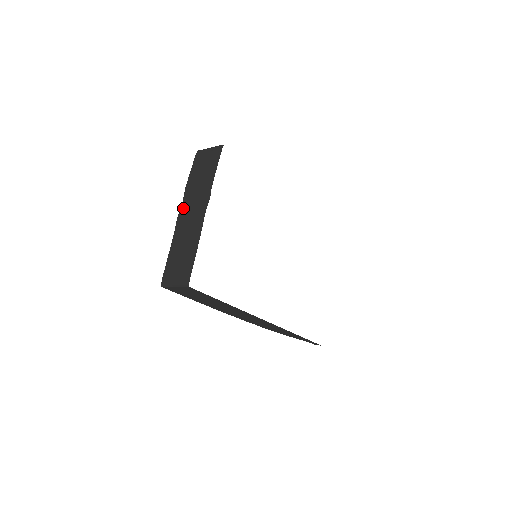
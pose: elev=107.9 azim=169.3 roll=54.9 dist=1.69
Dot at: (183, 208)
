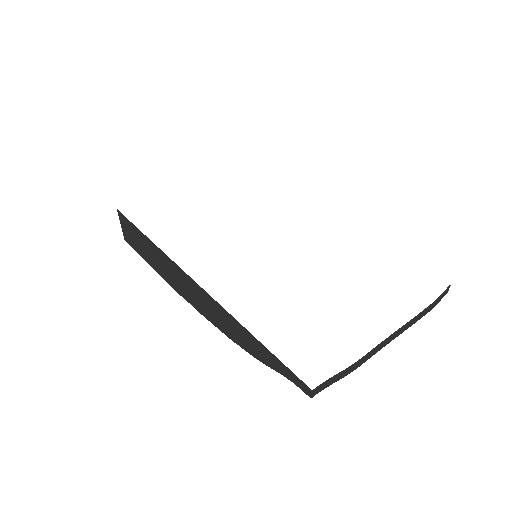
Dot at: occluded
